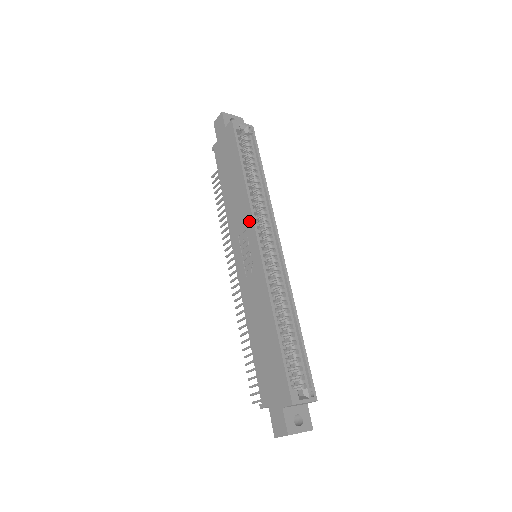
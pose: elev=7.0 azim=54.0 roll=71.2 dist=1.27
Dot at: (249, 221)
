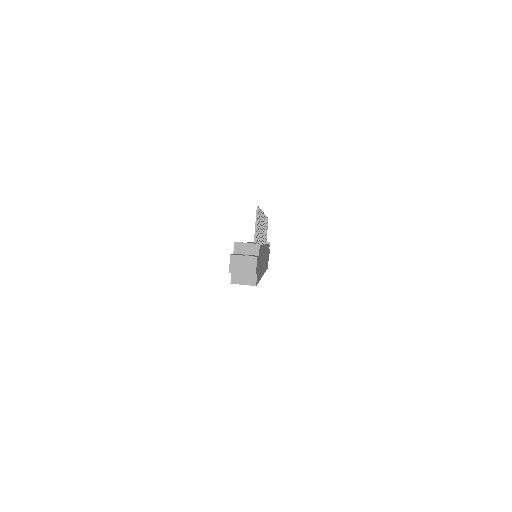
Dot at: occluded
